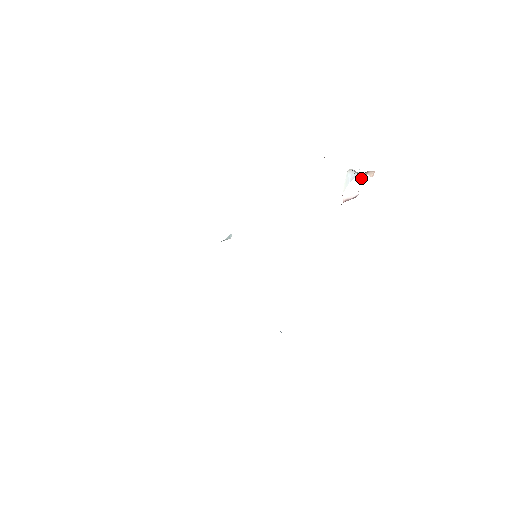
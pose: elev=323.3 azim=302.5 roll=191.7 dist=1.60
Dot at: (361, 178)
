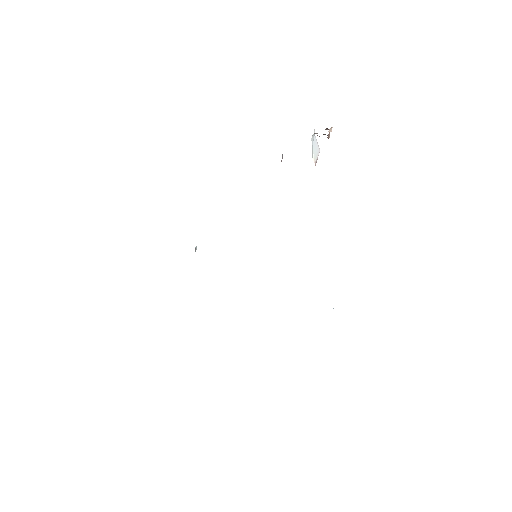
Dot at: (328, 138)
